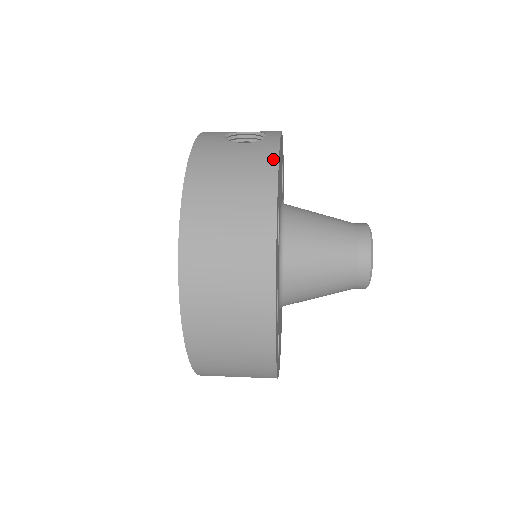
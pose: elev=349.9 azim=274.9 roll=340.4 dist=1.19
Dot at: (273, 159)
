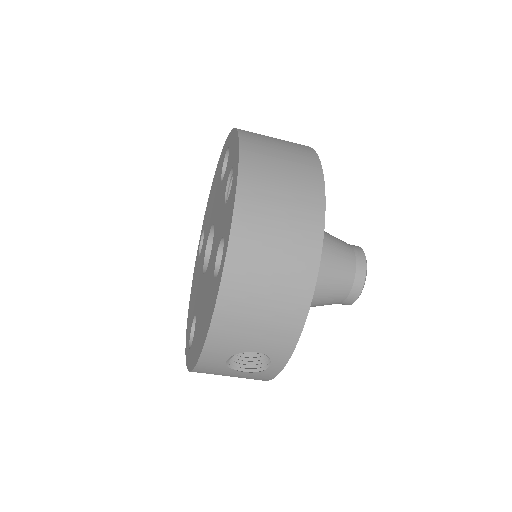
Dot at: occluded
